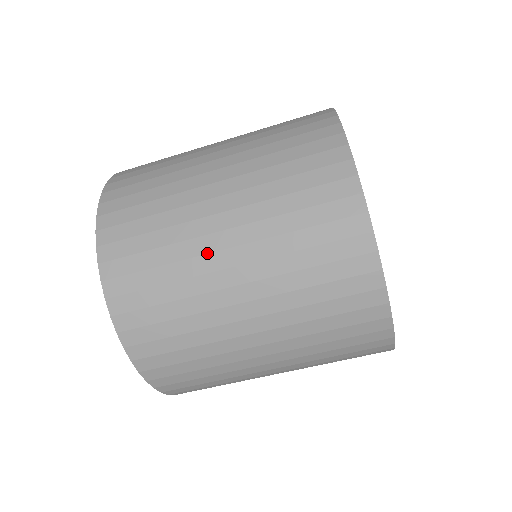
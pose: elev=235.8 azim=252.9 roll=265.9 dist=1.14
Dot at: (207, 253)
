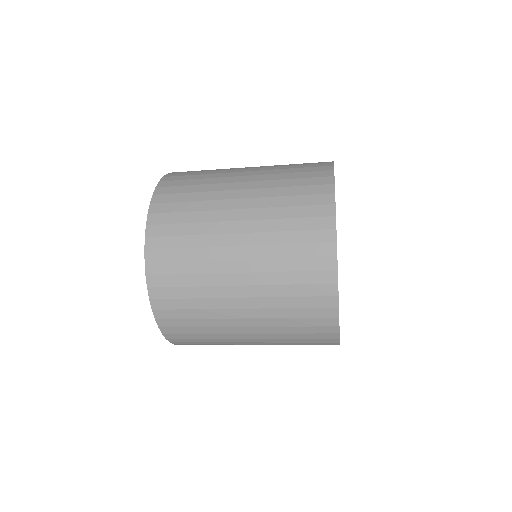
Dot at: occluded
